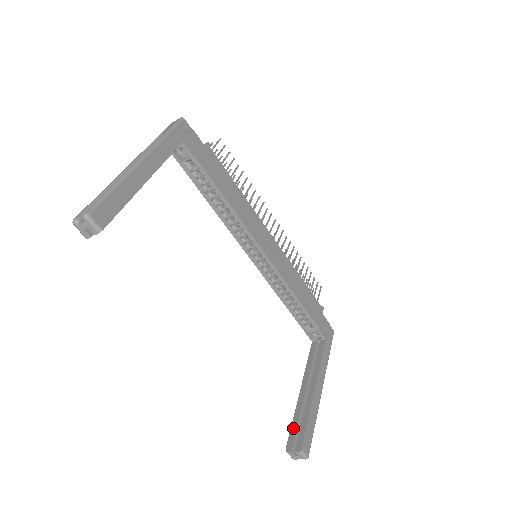
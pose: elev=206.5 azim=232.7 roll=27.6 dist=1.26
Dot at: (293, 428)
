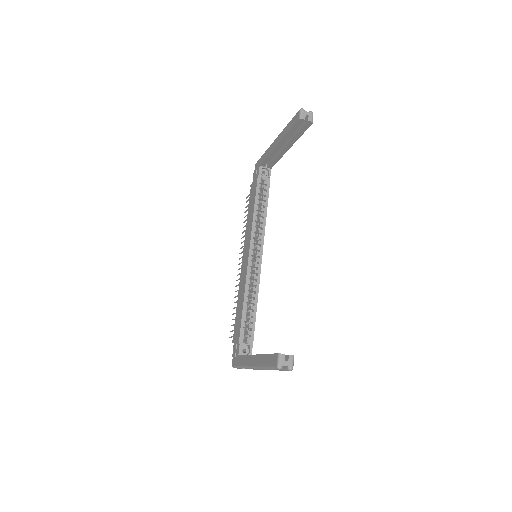
Dot at: occluded
